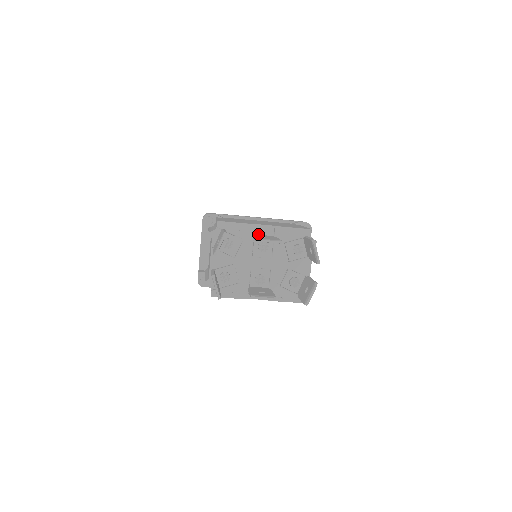
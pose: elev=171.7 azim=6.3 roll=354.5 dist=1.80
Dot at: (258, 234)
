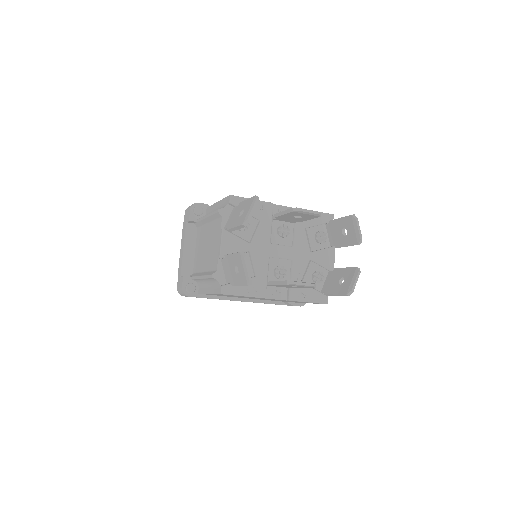
Dot at: occluded
